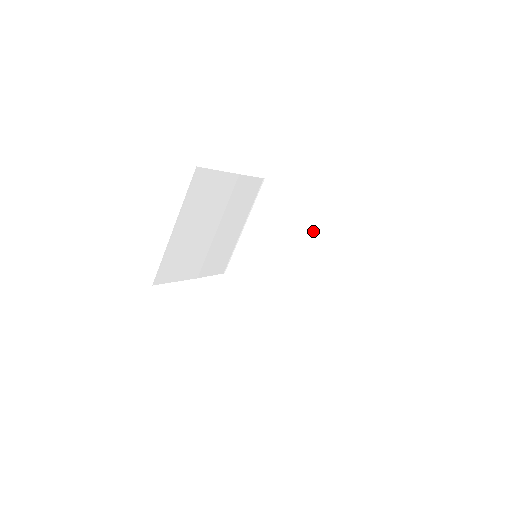
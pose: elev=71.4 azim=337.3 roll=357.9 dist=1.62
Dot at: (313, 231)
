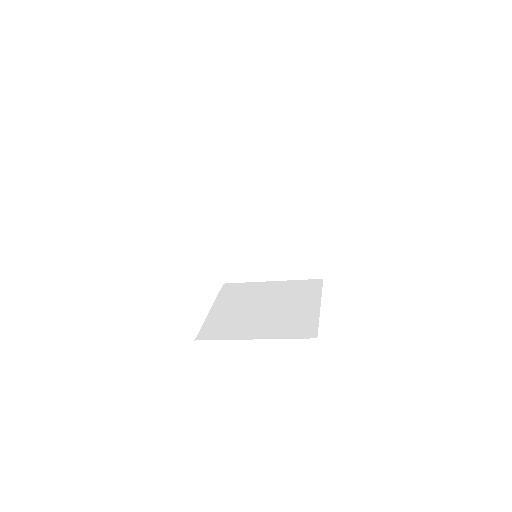
Dot at: (299, 249)
